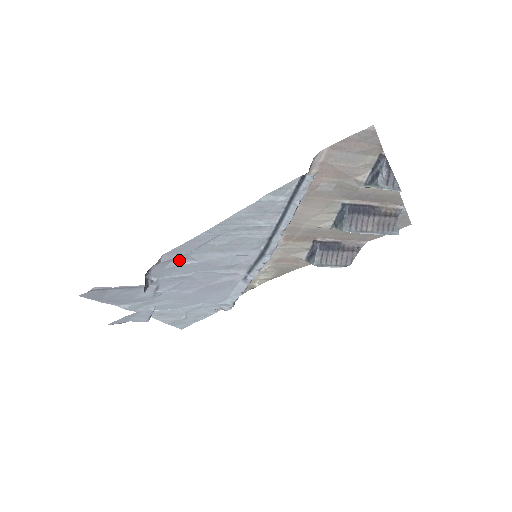
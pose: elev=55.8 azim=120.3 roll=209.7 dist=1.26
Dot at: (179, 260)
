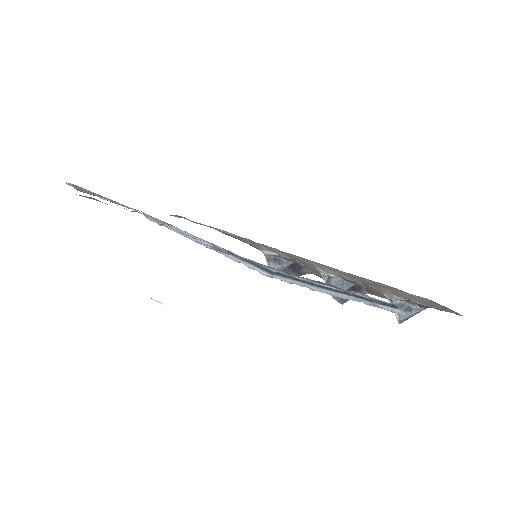
Dot at: occluded
